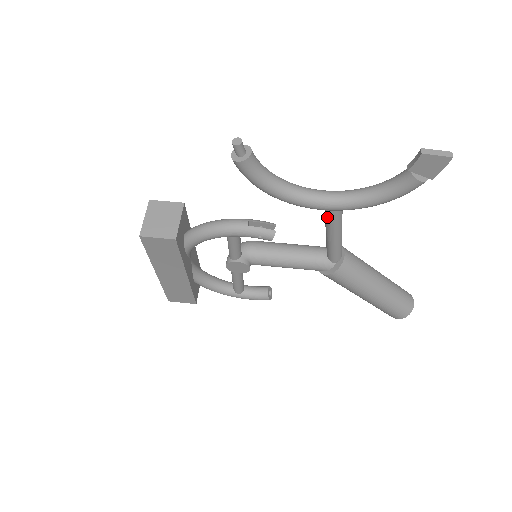
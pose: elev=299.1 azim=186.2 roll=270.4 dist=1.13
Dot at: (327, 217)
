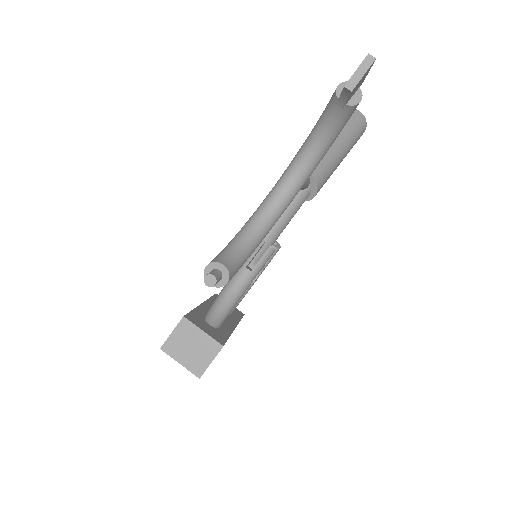
Dot at: occluded
